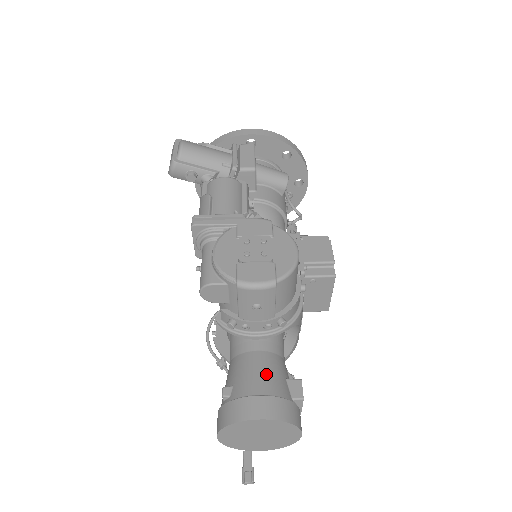
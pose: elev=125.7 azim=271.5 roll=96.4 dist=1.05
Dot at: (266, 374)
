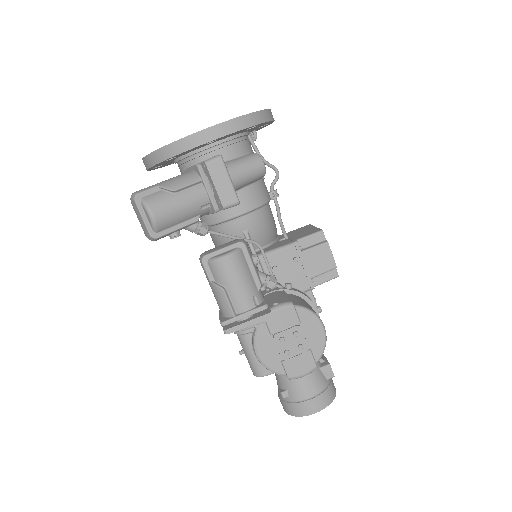
Dot at: (309, 379)
